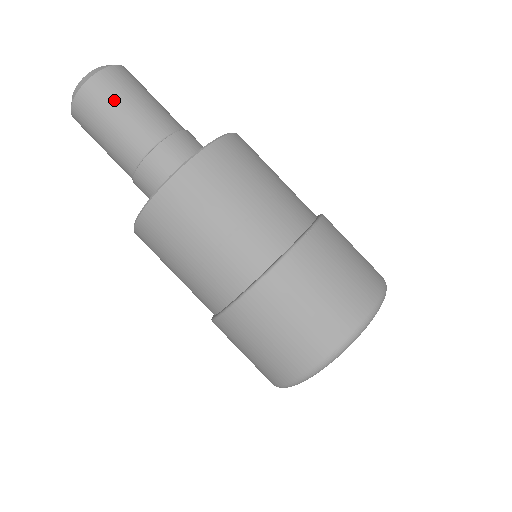
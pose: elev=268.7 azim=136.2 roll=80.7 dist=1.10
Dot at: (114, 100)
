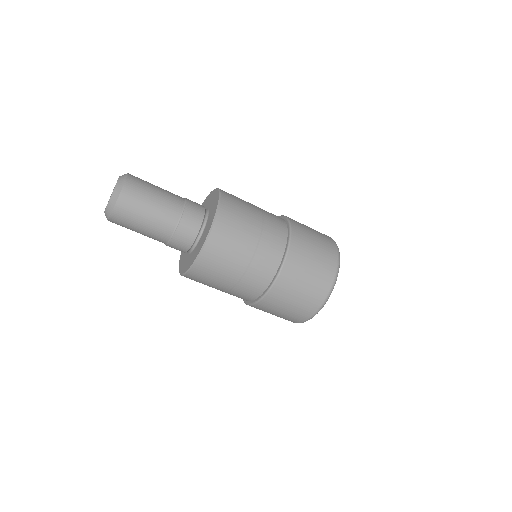
Dot at: (134, 220)
